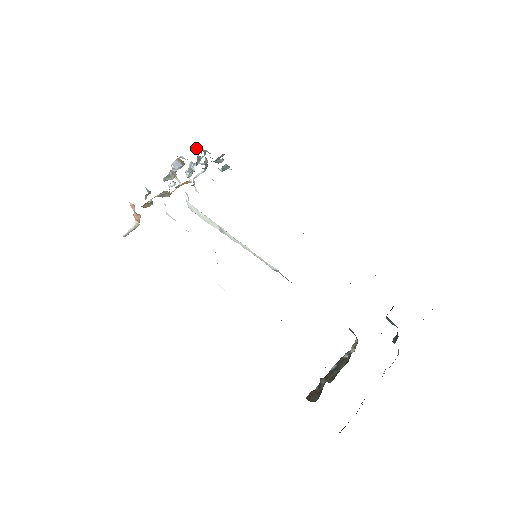
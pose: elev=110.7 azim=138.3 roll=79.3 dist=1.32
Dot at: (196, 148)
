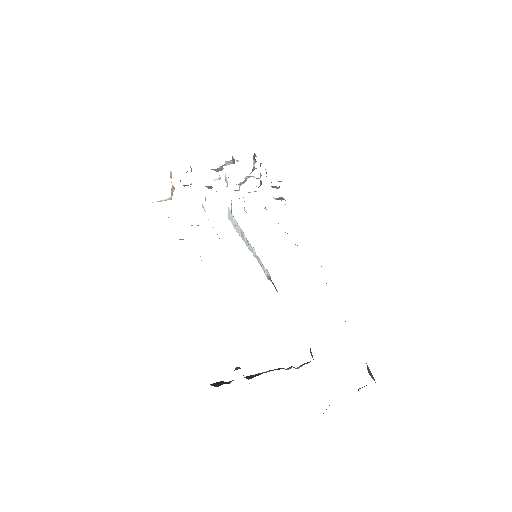
Dot at: (253, 157)
